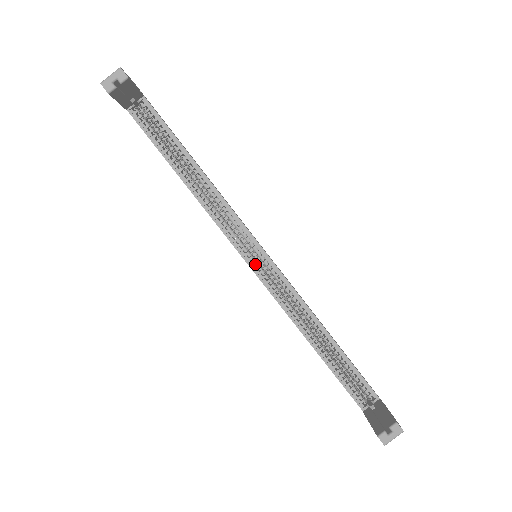
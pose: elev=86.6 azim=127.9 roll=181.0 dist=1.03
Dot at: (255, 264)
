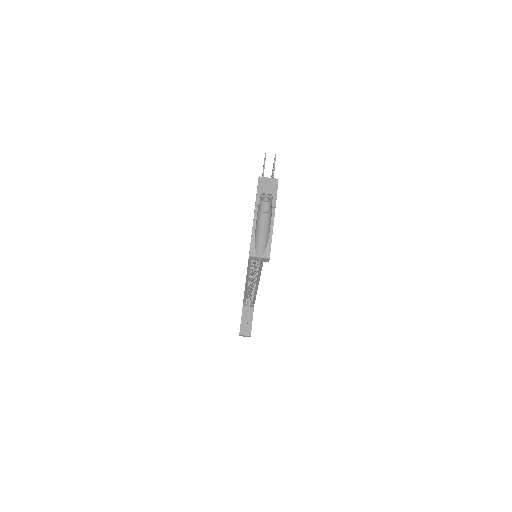
Dot at: (251, 269)
